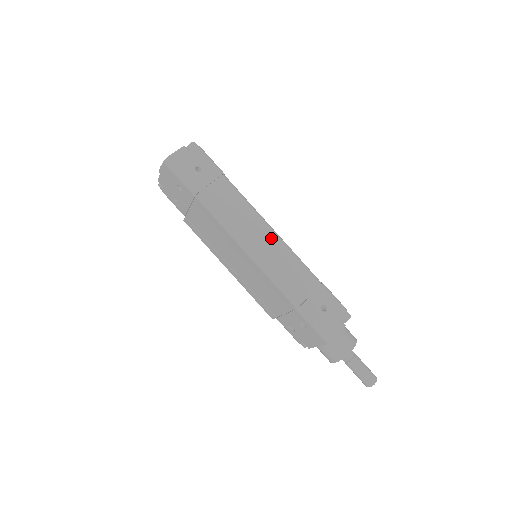
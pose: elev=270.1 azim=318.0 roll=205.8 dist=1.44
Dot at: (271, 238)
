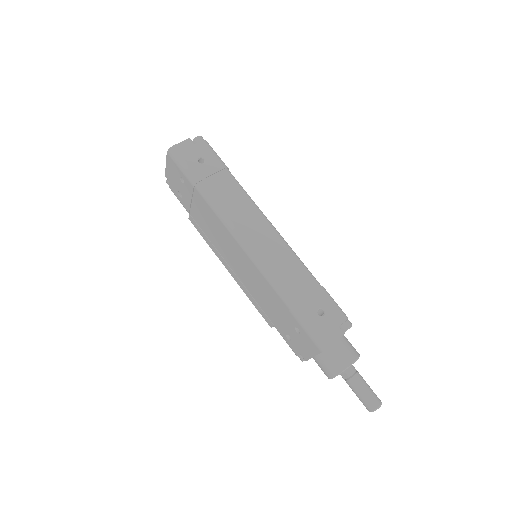
Dot at: (269, 234)
